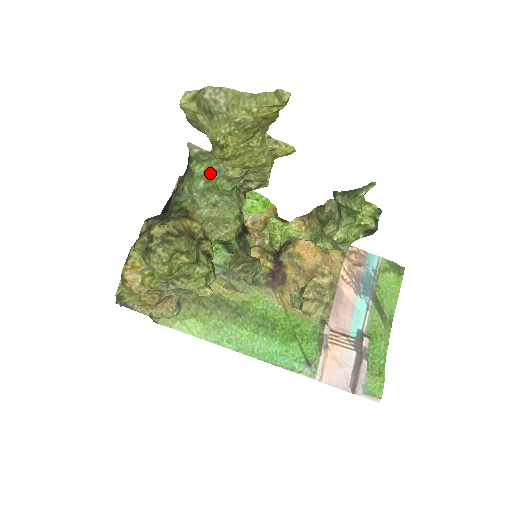
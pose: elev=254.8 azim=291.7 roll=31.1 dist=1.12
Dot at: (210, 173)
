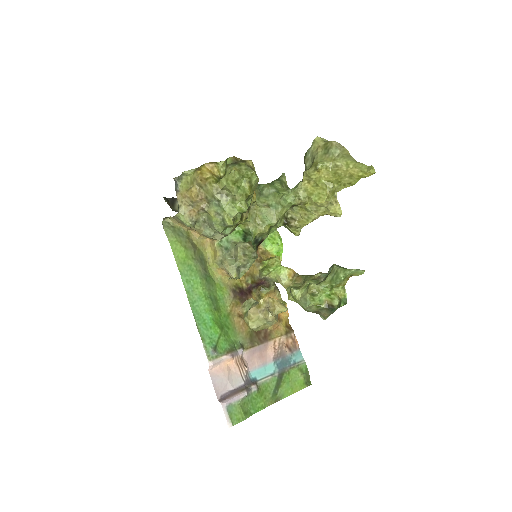
Dot at: (282, 192)
